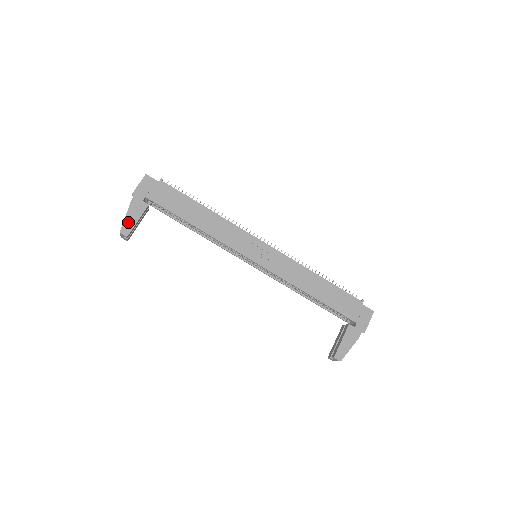
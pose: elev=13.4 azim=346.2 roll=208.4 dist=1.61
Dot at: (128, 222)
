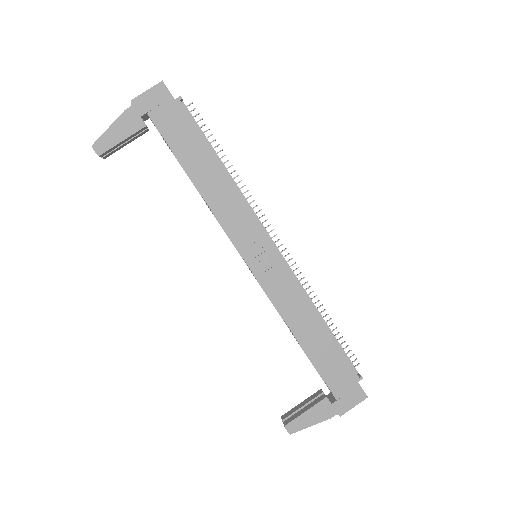
Dot at: (108, 137)
